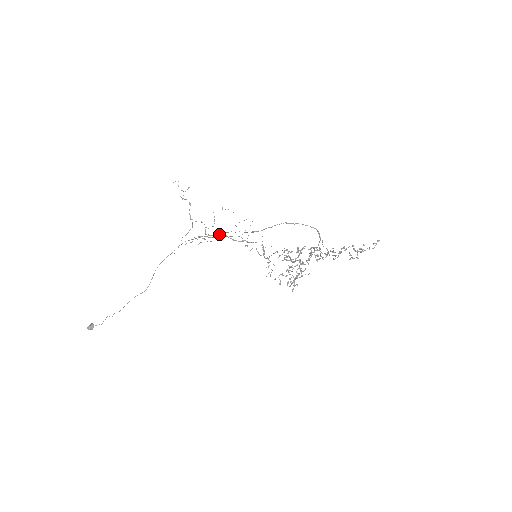
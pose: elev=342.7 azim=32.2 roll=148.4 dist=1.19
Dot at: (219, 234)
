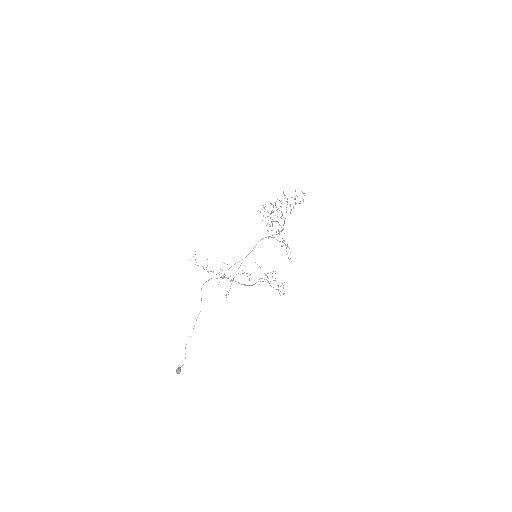
Dot at: (229, 268)
